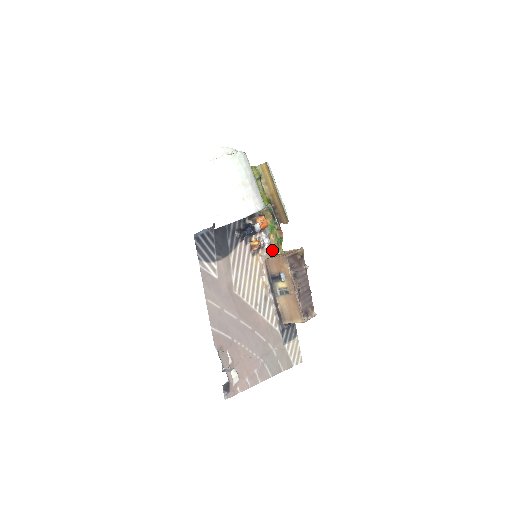
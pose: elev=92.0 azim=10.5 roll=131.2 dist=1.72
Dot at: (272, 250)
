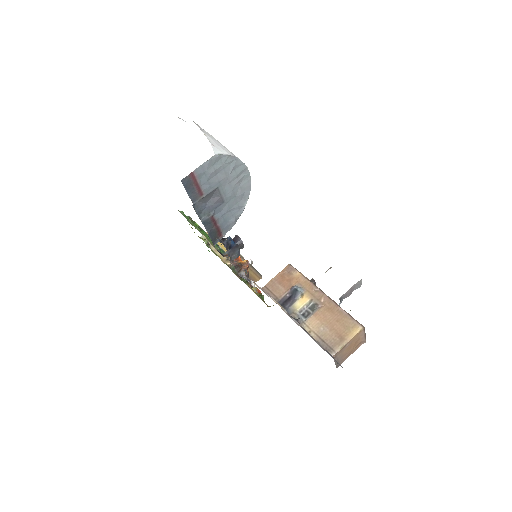
Dot at: occluded
